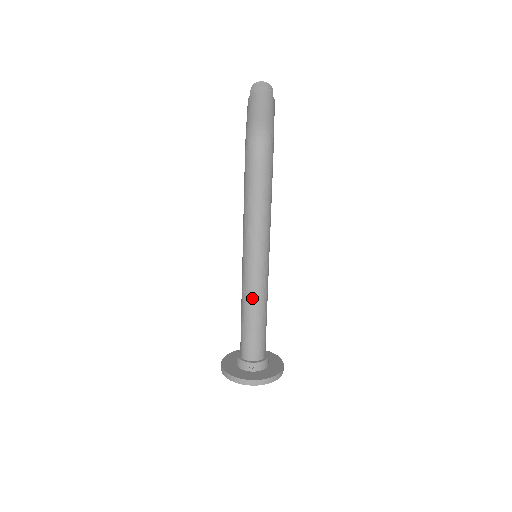
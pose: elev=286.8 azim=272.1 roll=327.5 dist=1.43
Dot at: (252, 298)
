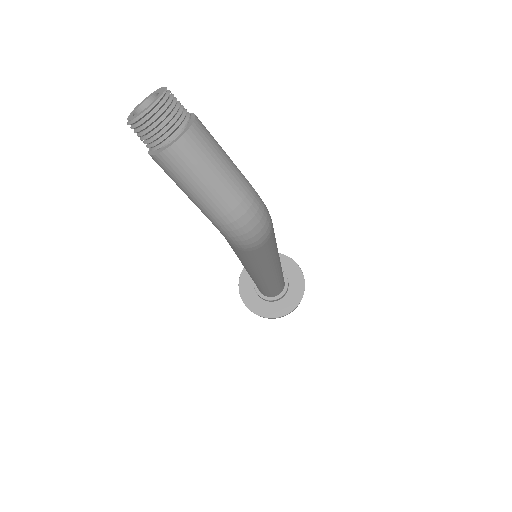
Dot at: (275, 284)
